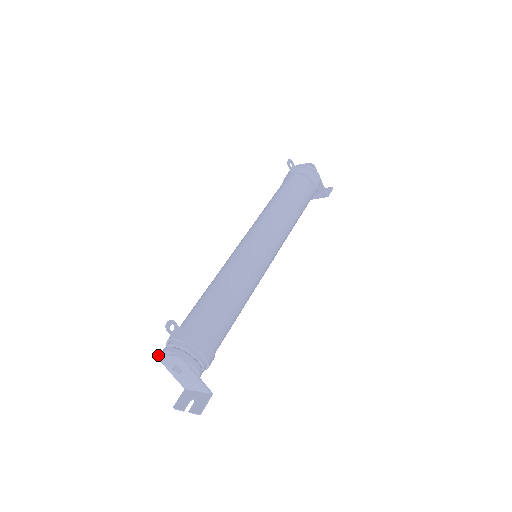
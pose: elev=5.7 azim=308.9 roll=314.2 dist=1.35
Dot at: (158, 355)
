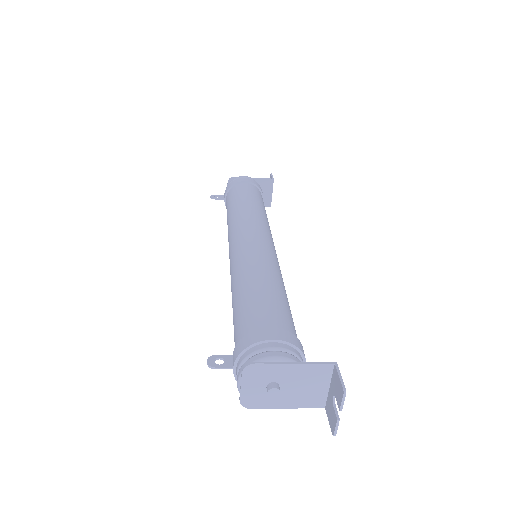
Dot at: (242, 403)
